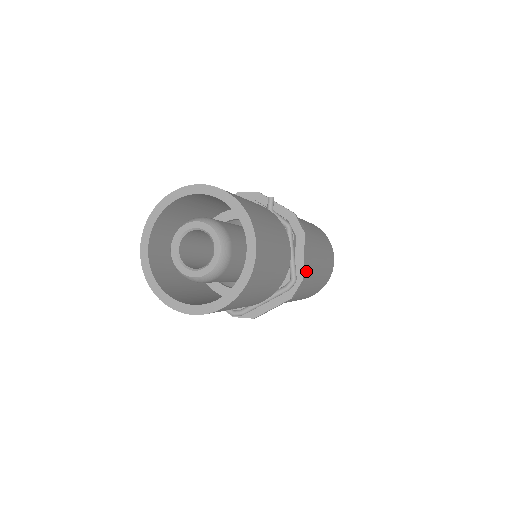
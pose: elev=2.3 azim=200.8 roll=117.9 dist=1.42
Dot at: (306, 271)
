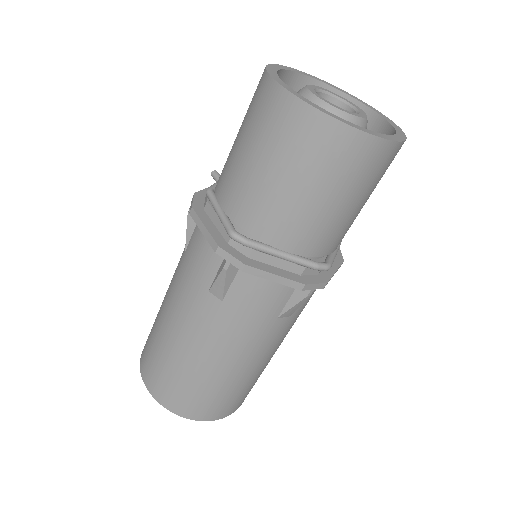
Dot at: (298, 310)
